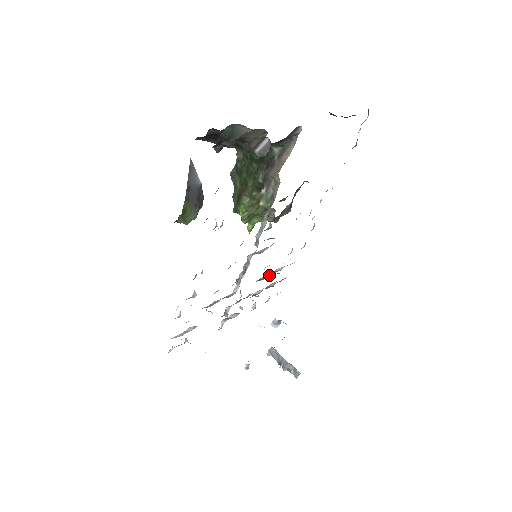
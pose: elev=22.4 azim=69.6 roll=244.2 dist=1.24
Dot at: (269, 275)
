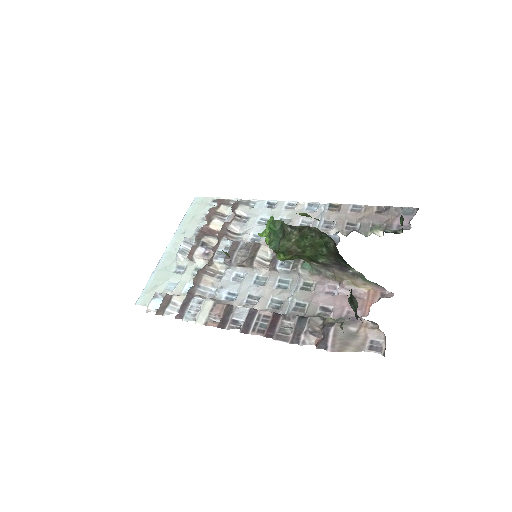
Dot at: (238, 231)
